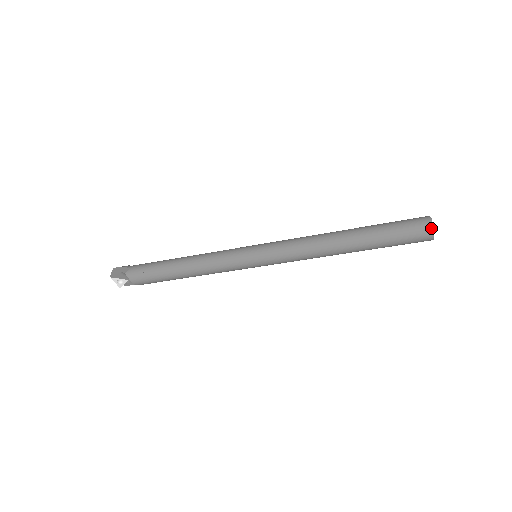
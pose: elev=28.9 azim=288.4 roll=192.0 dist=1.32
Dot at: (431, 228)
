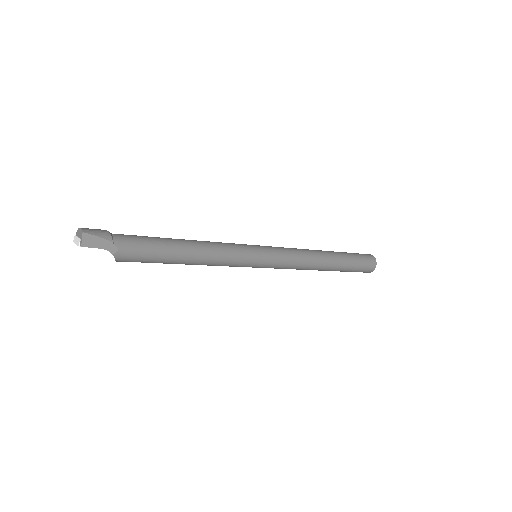
Dot at: occluded
